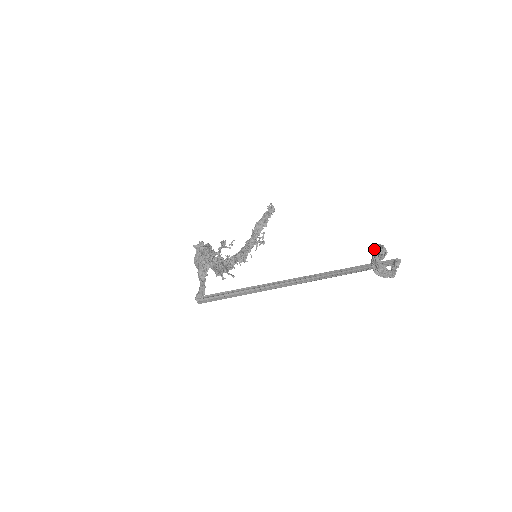
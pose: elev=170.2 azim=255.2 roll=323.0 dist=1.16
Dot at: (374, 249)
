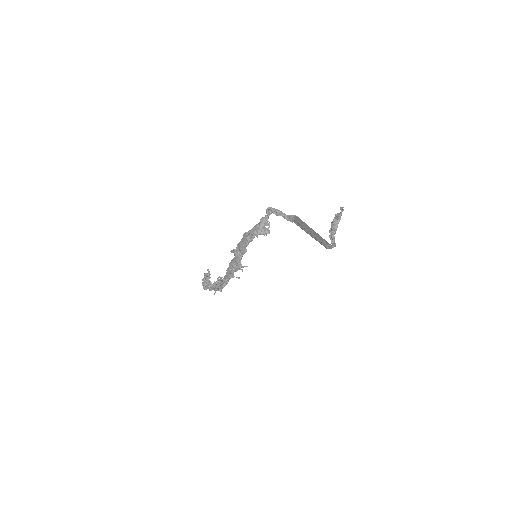
Dot at: (342, 208)
